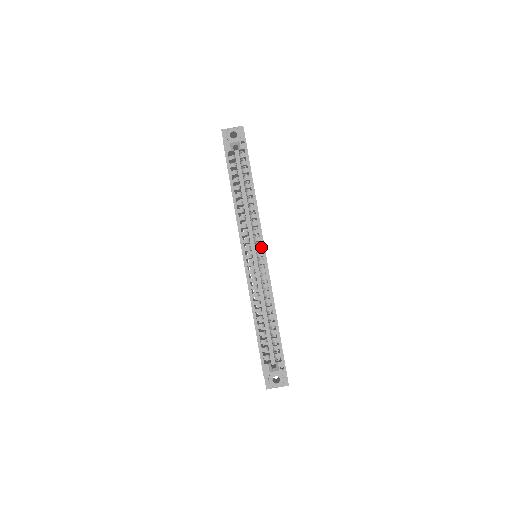
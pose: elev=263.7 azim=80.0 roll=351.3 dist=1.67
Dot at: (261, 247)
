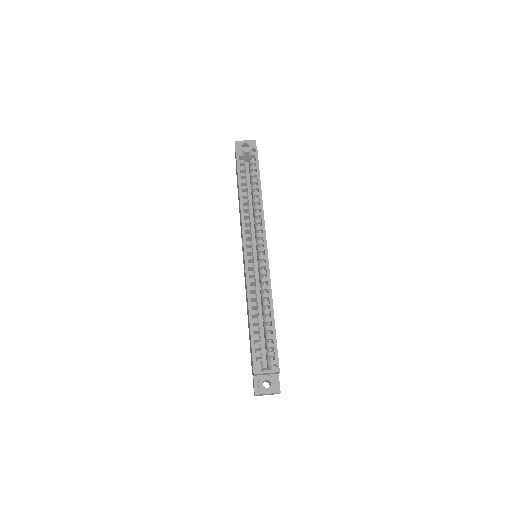
Dot at: (263, 242)
